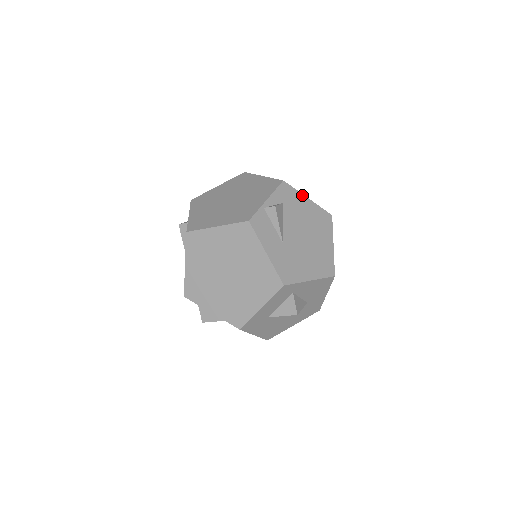
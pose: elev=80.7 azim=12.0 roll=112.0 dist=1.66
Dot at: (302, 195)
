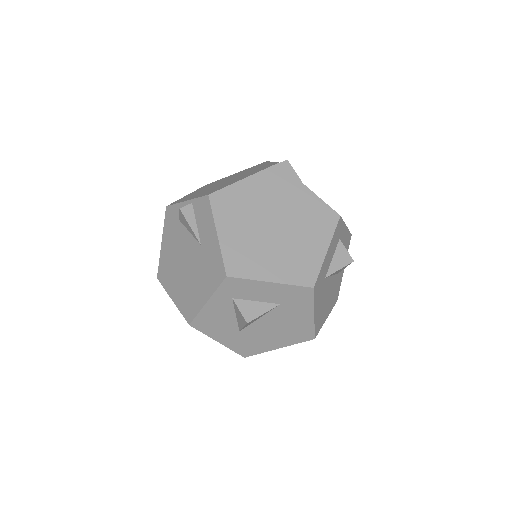
Dot at: occluded
